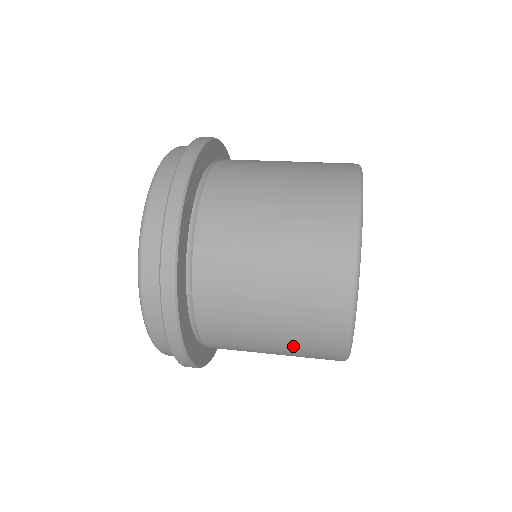
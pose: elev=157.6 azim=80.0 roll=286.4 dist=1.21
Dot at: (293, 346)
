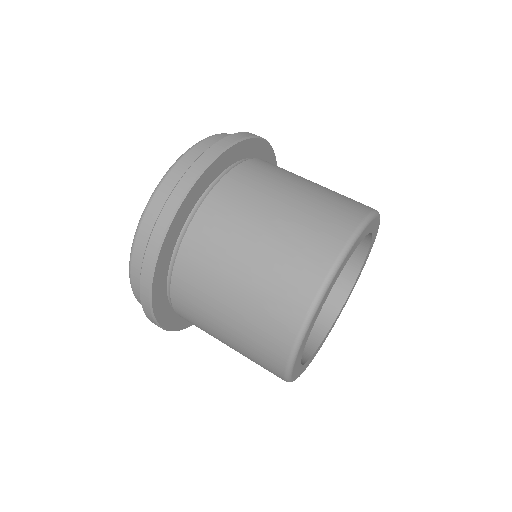
Dot at: occluded
